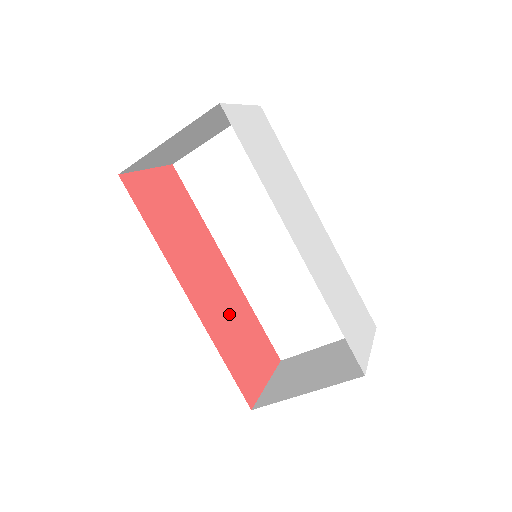
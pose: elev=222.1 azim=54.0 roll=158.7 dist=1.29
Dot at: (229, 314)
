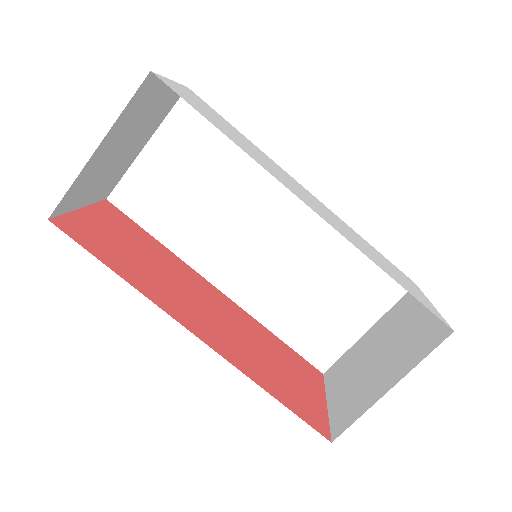
Dot at: (249, 342)
